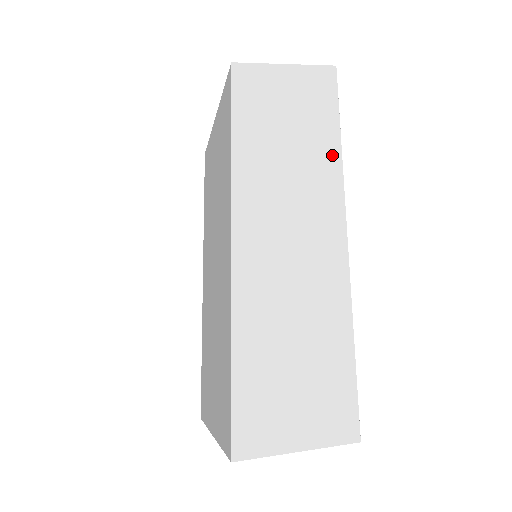
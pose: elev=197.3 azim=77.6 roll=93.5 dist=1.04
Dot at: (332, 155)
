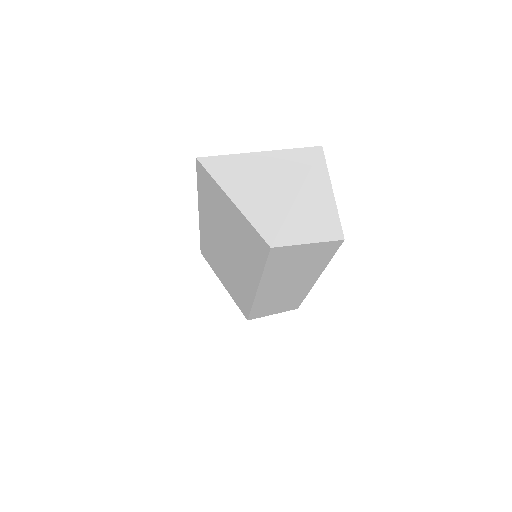
Dot at: (322, 266)
